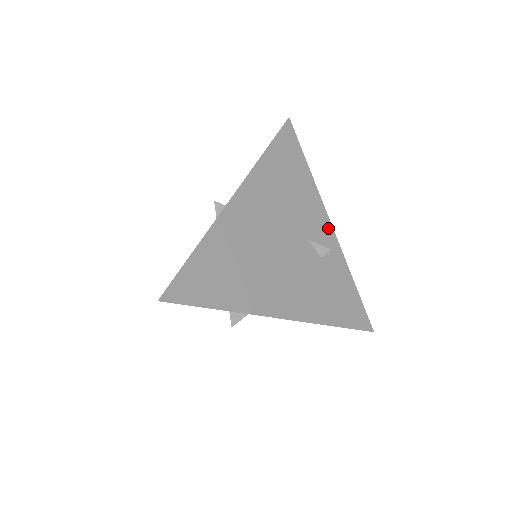
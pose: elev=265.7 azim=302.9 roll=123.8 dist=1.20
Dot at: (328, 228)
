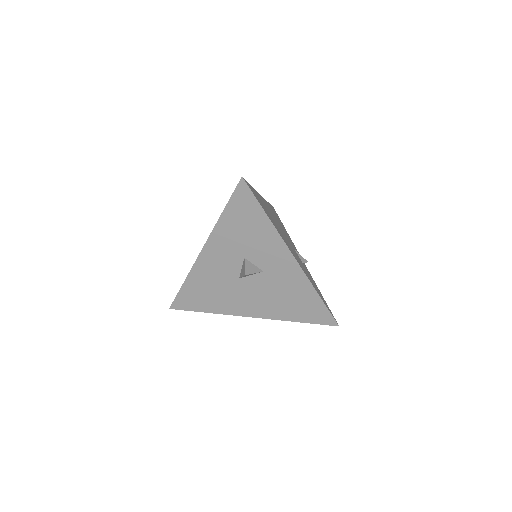
Dot at: occluded
